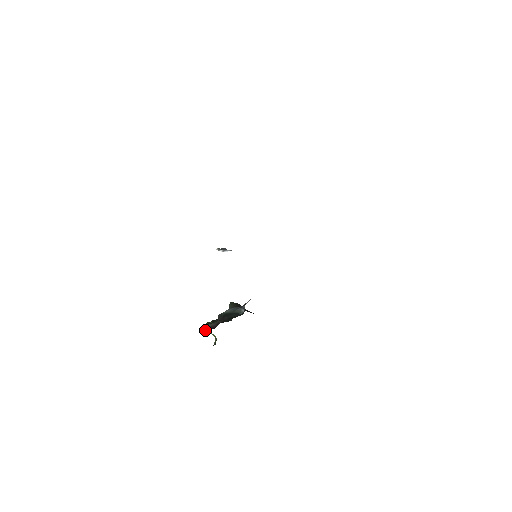
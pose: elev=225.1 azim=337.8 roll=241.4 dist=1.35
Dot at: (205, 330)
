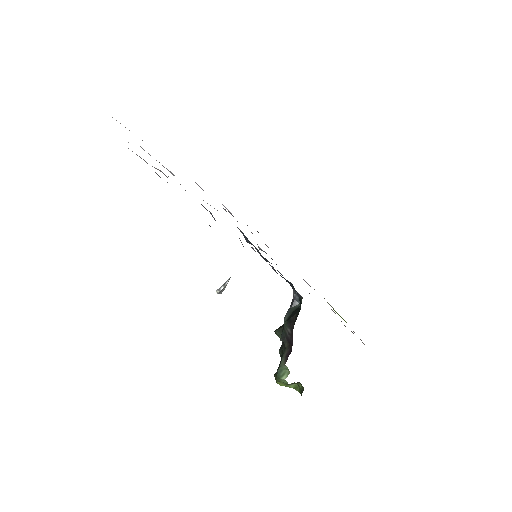
Dot at: (283, 375)
